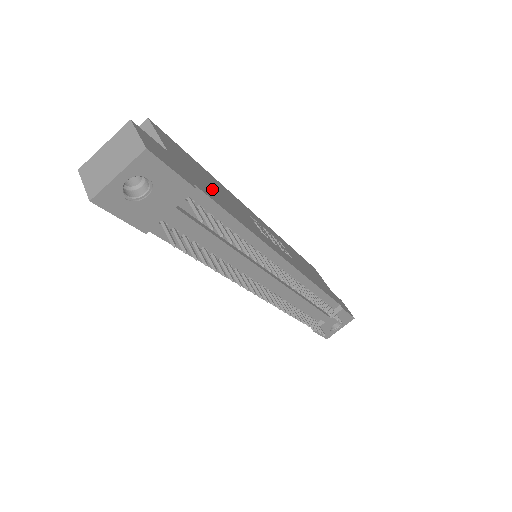
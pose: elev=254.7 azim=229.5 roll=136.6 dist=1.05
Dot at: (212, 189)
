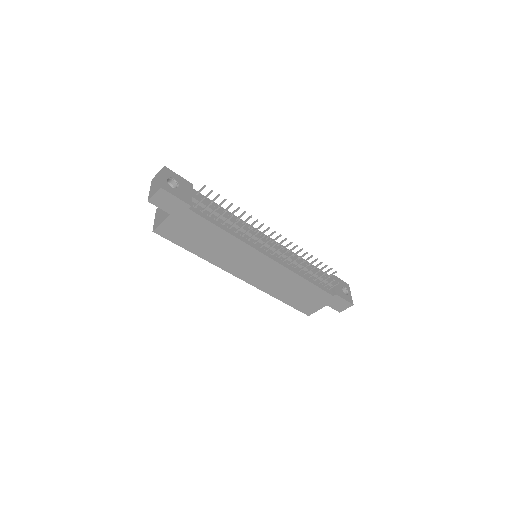
Dot at: occluded
